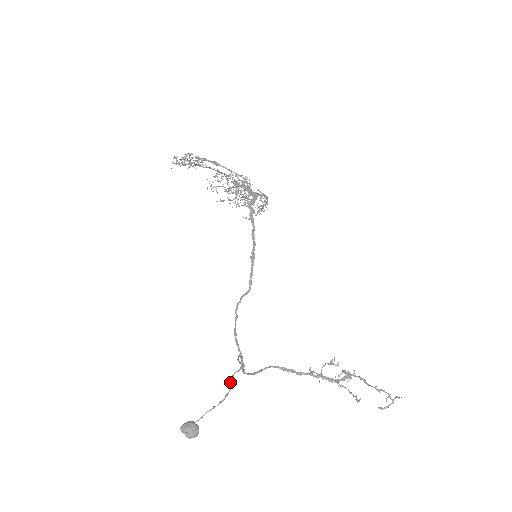
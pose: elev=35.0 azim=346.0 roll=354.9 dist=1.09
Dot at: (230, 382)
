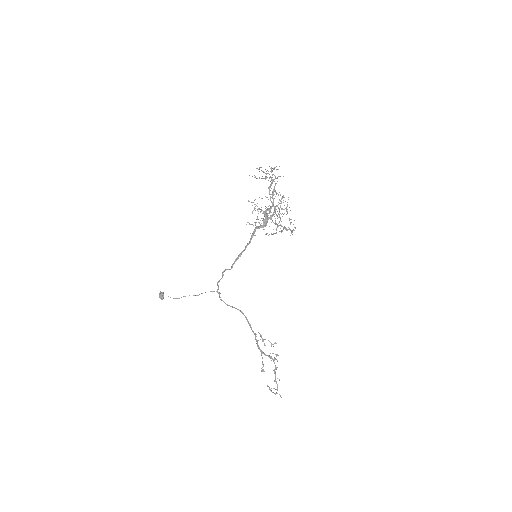
Dot at: (185, 296)
